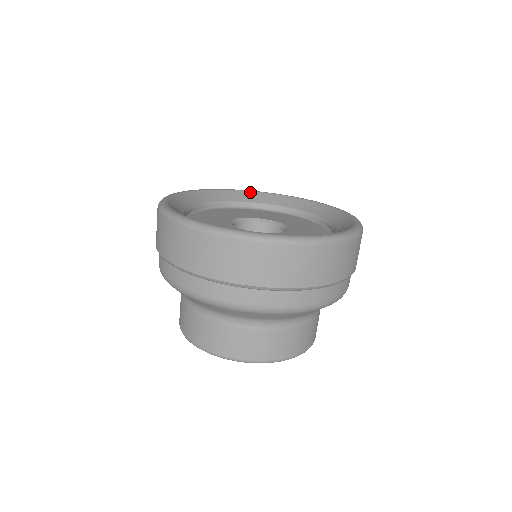
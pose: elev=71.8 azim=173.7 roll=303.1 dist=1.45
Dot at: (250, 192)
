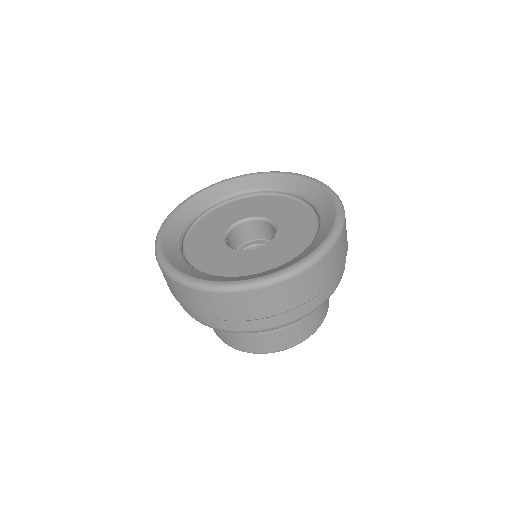
Dot at: (203, 192)
